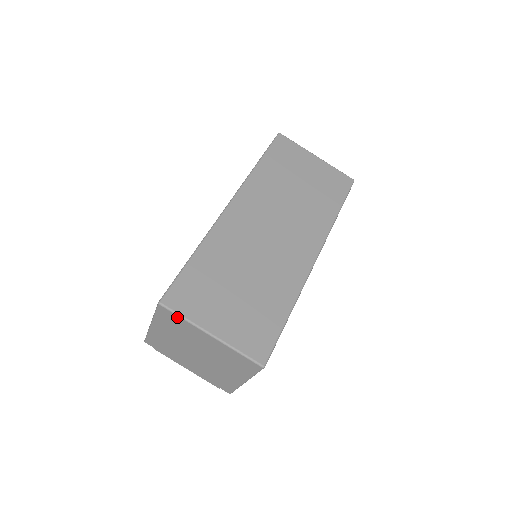
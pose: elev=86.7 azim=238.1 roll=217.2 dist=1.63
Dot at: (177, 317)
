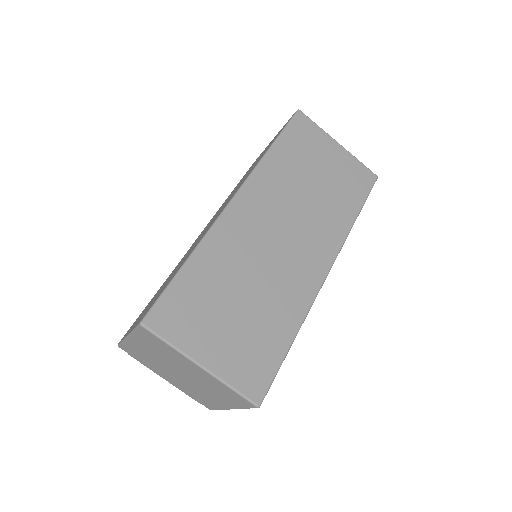
Dot at: (161, 341)
